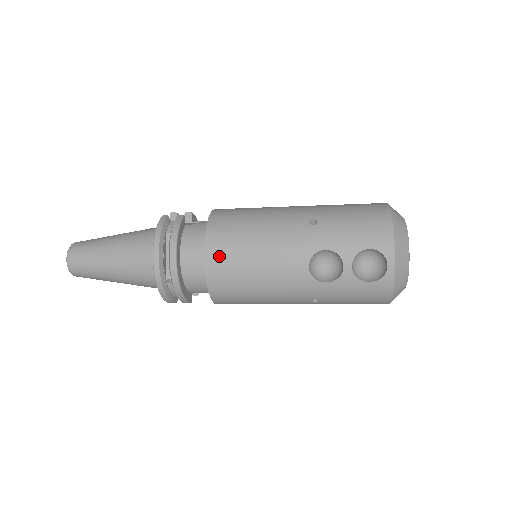
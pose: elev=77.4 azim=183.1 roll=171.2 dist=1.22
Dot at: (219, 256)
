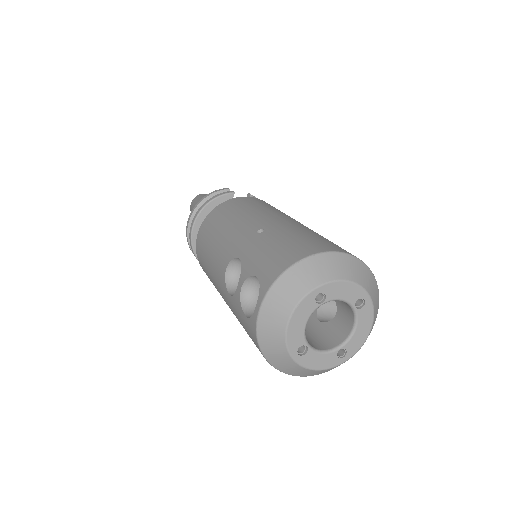
Dot at: (205, 228)
